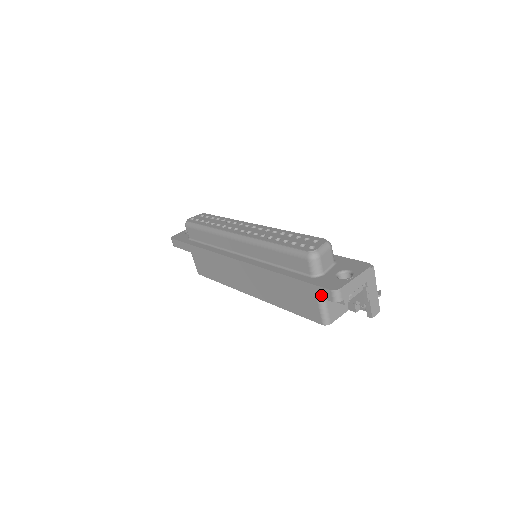
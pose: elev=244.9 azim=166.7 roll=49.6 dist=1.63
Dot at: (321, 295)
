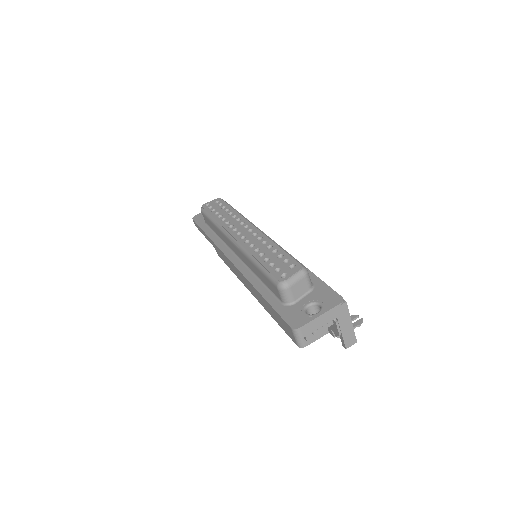
Dot at: (286, 327)
